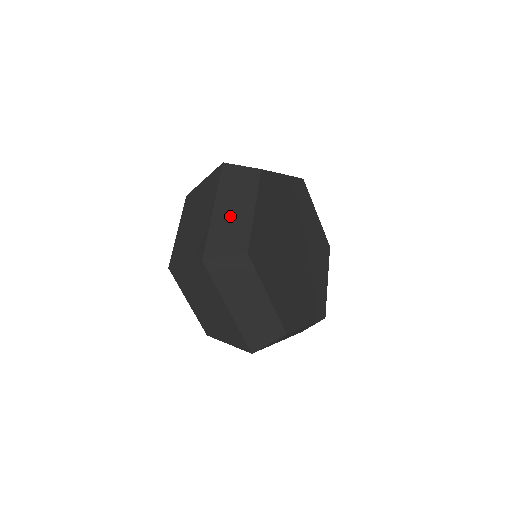
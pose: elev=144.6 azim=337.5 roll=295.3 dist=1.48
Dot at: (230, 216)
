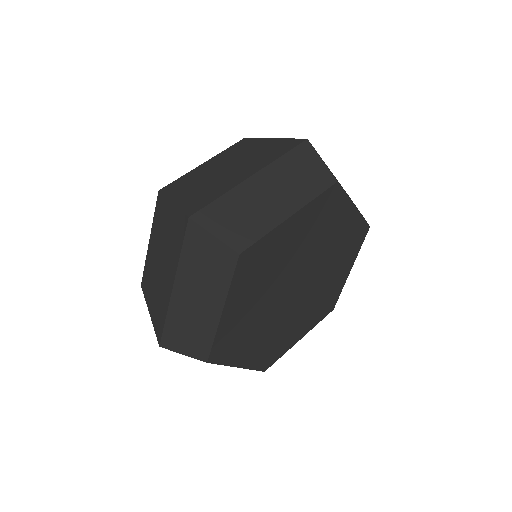
Dot at: (260, 199)
